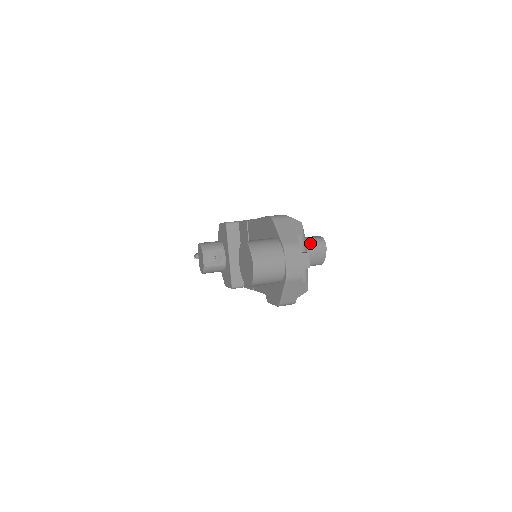
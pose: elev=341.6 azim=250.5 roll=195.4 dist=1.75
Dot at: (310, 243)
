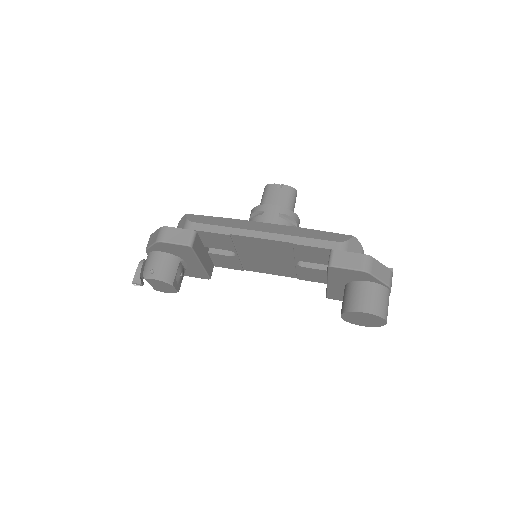
Dot at: (292, 205)
